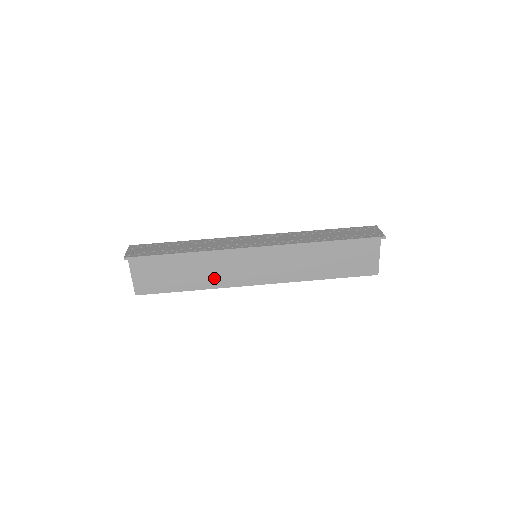
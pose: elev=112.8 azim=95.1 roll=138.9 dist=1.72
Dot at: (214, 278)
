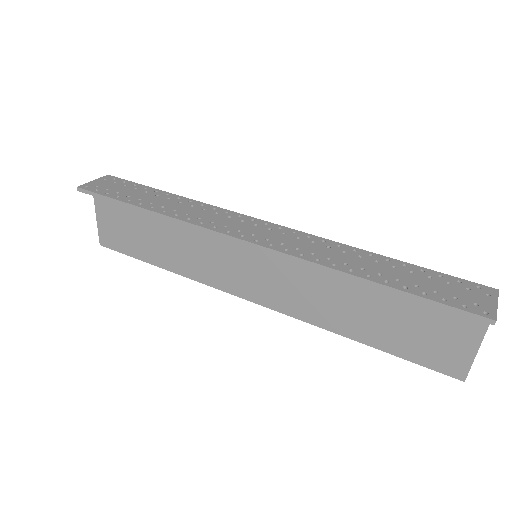
Dot at: (193, 264)
